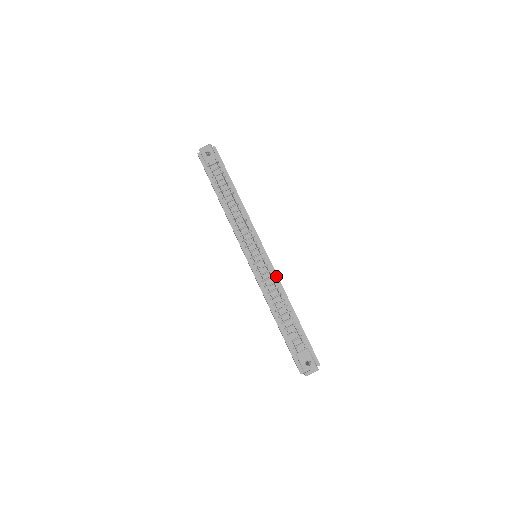
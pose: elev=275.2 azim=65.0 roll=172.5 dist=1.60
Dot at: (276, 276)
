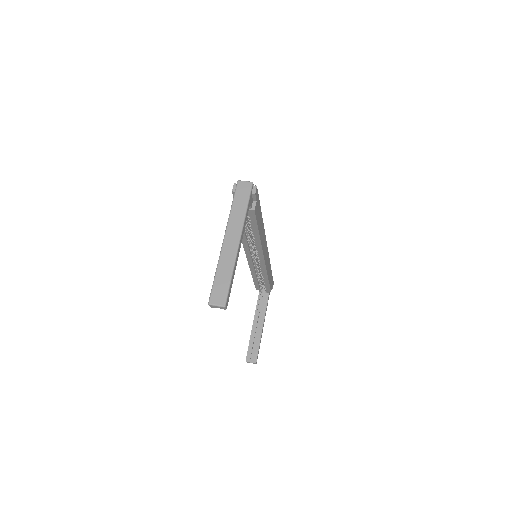
Dot at: occluded
